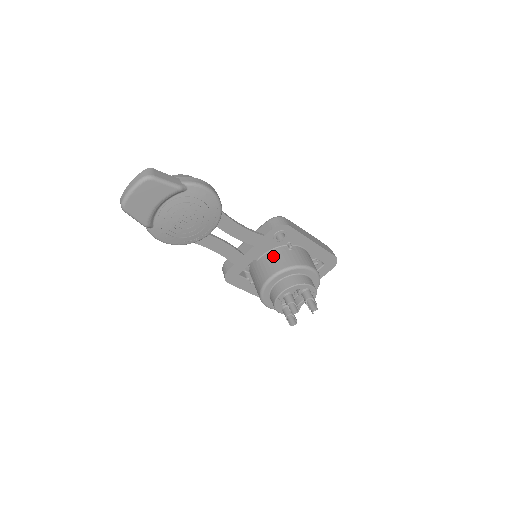
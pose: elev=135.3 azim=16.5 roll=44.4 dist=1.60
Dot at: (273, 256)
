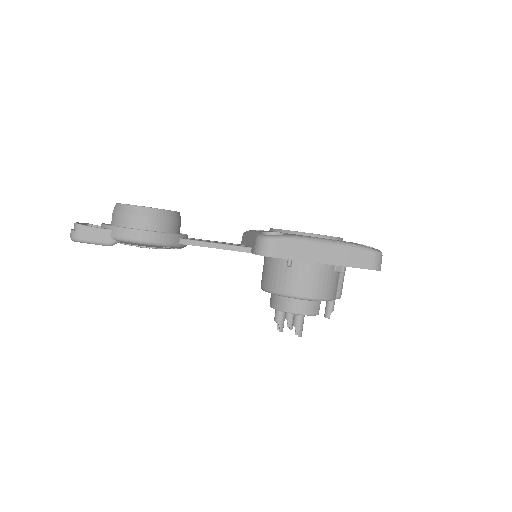
Dot at: (270, 266)
